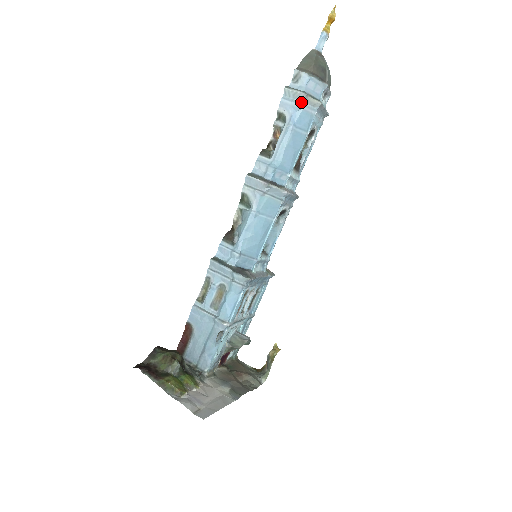
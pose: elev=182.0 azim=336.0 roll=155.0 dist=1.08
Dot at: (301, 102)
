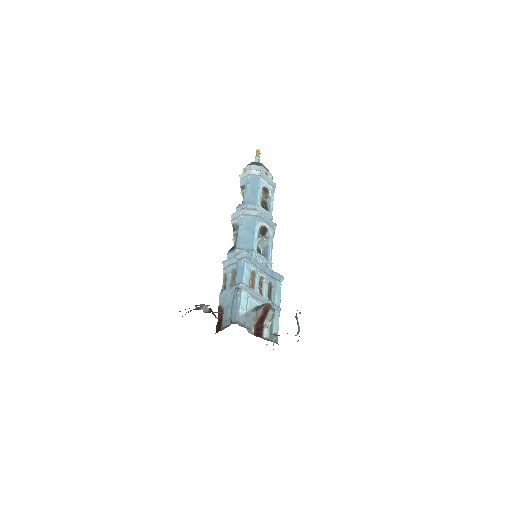
Dot at: (249, 174)
